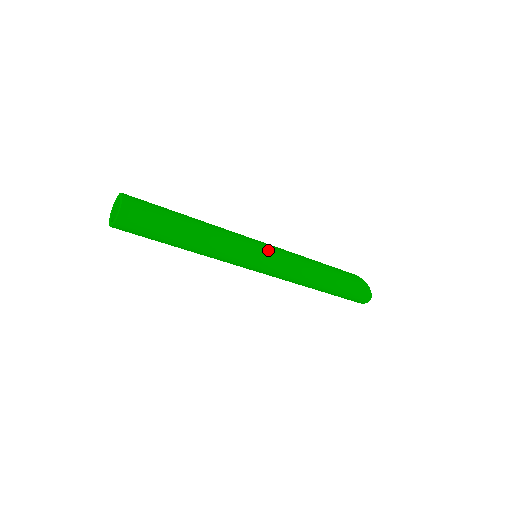
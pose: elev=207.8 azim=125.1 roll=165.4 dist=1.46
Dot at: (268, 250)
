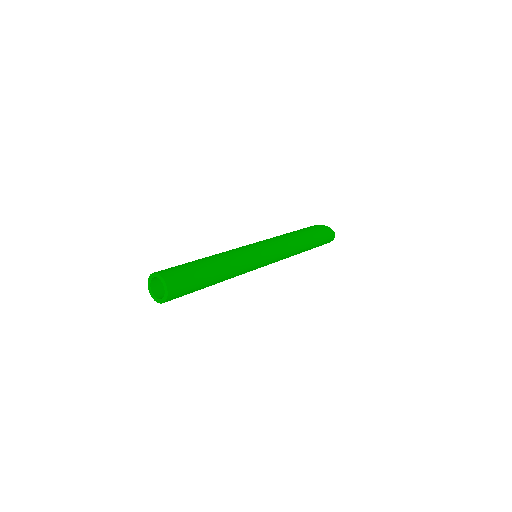
Dot at: (263, 246)
